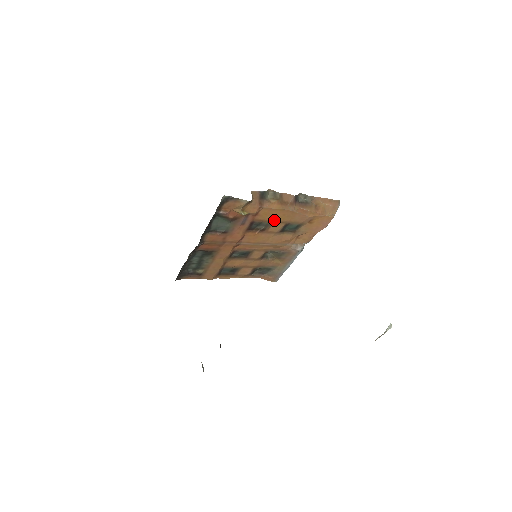
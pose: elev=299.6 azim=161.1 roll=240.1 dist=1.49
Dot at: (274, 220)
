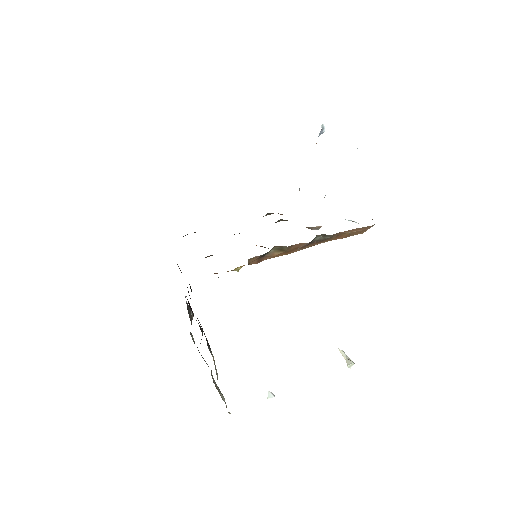
Dot at: occluded
